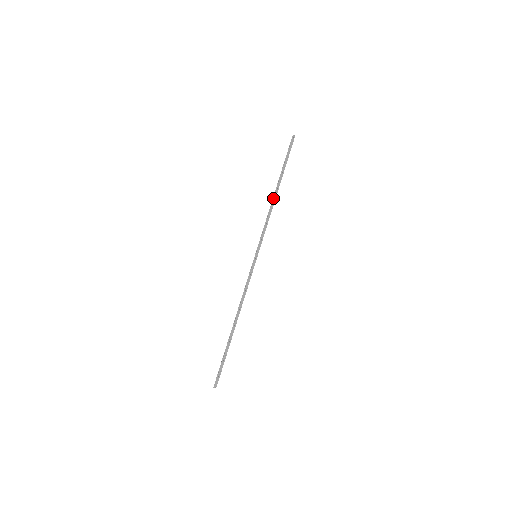
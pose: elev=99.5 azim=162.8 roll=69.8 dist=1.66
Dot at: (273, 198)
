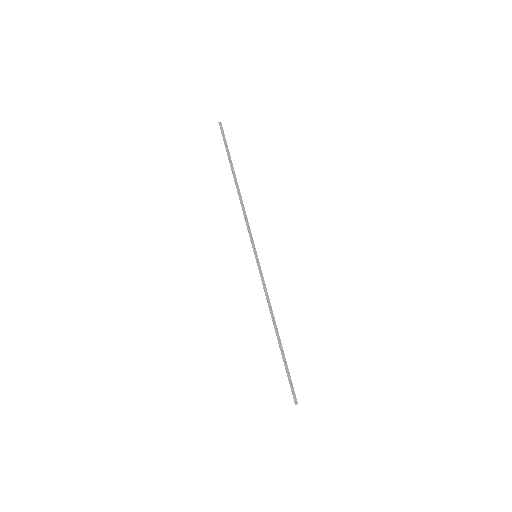
Dot at: (237, 192)
